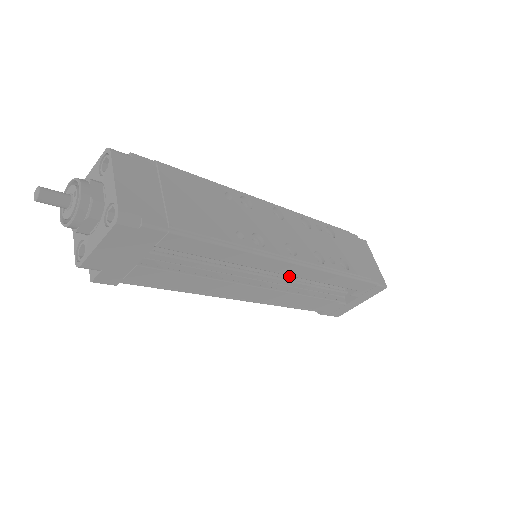
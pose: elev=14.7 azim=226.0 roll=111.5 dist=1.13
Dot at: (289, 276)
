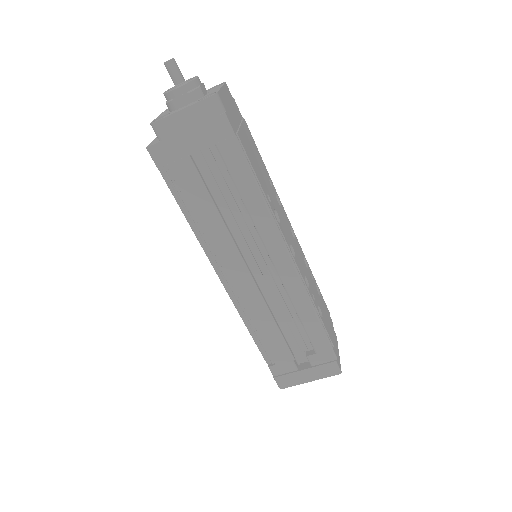
Dot at: (275, 282)
